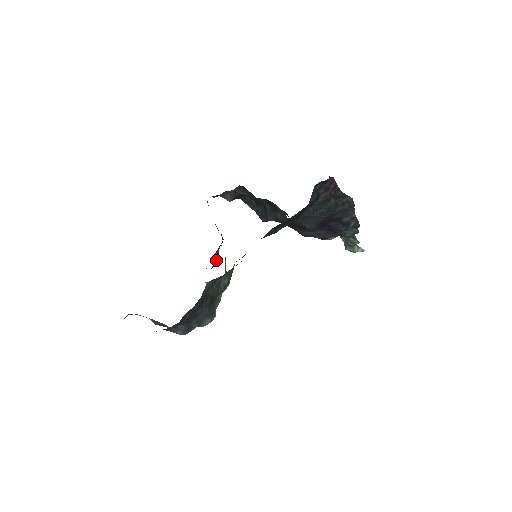
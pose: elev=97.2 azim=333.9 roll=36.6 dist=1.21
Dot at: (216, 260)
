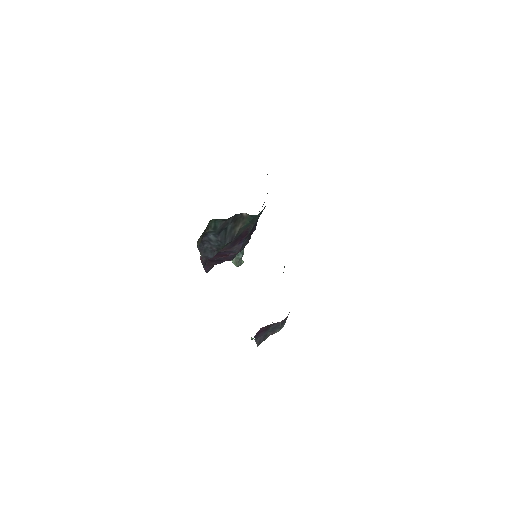
Dot at: occluded
